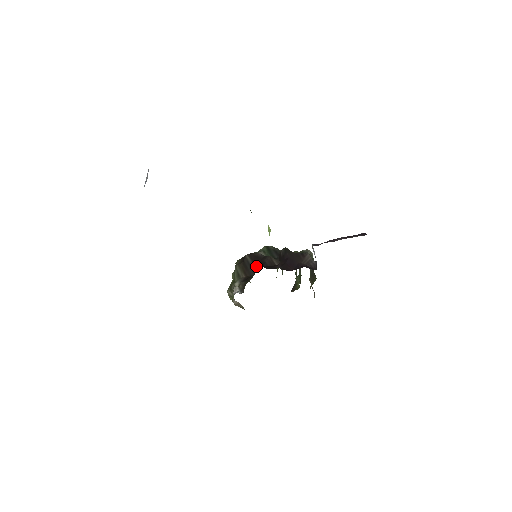
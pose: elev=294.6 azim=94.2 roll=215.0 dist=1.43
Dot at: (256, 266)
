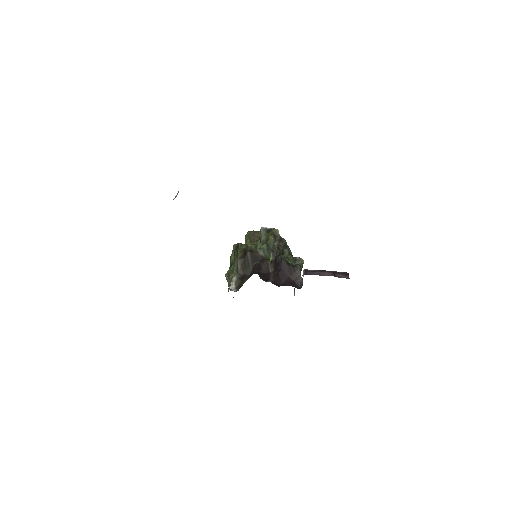
Dot at: (254, 268)
